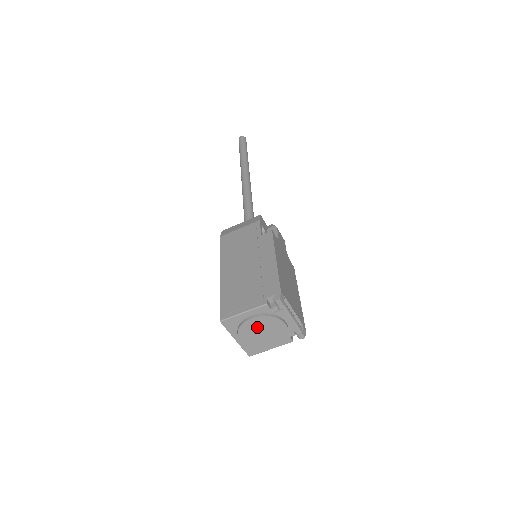
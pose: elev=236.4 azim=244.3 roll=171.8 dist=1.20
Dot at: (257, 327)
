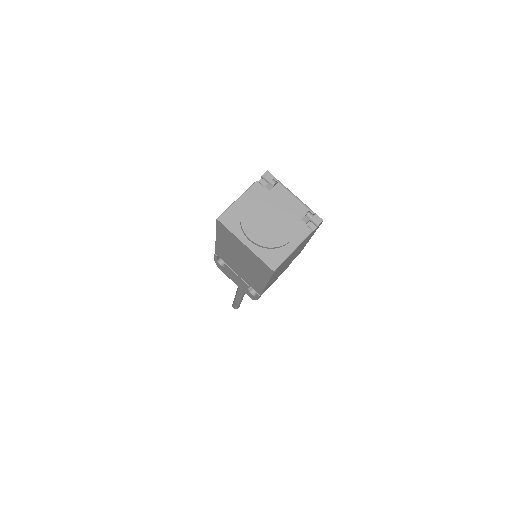
Dot at: (260, 212)
